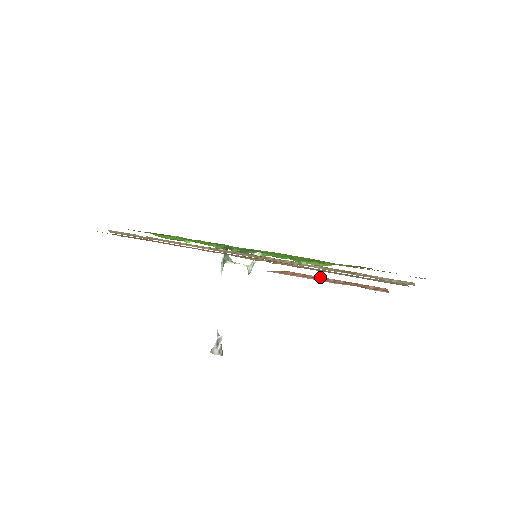
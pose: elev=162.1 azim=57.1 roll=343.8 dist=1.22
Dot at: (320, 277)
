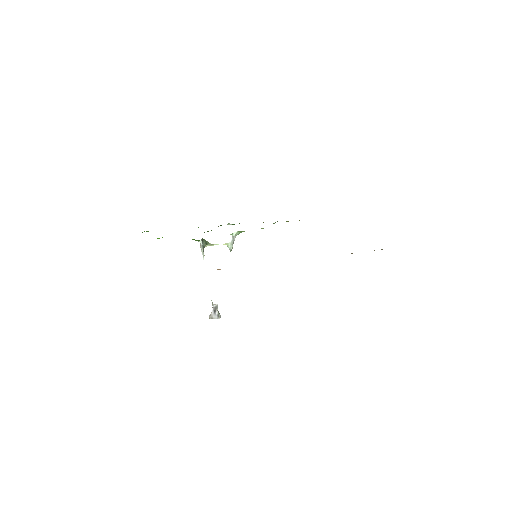
Dot at: occluded
